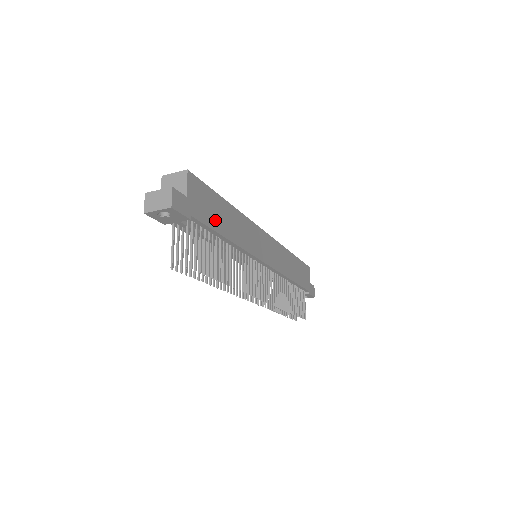
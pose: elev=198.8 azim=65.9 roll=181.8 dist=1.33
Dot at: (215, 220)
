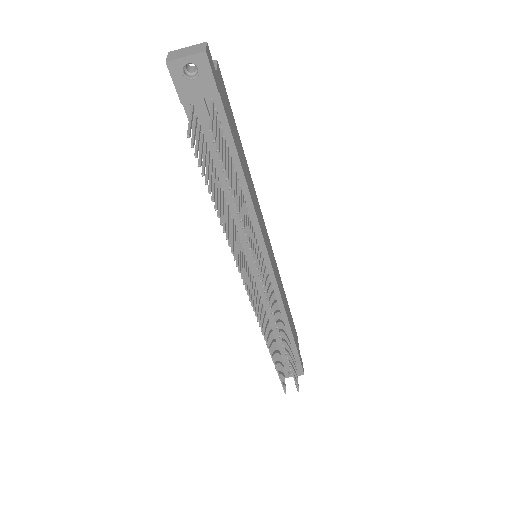
Dot at: (235, 139)
